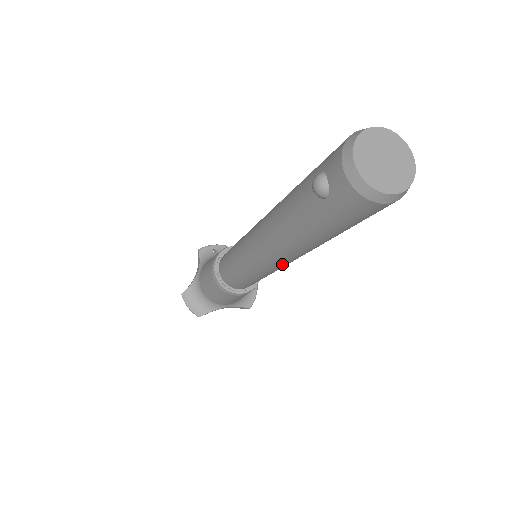
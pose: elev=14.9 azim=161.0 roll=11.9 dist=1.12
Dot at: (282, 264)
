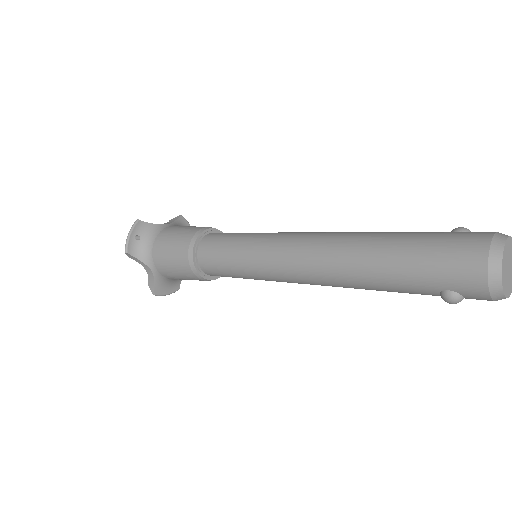
Dot at: occluded
